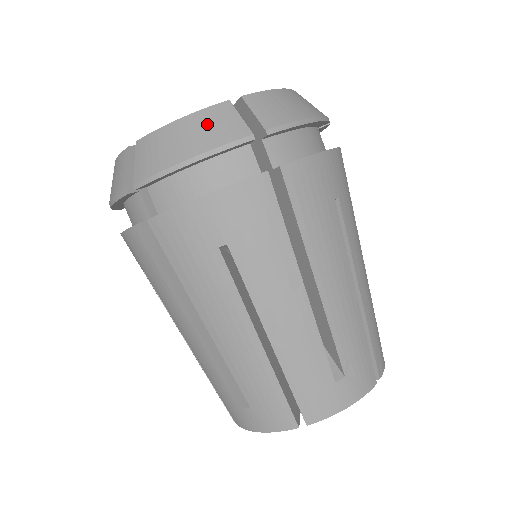
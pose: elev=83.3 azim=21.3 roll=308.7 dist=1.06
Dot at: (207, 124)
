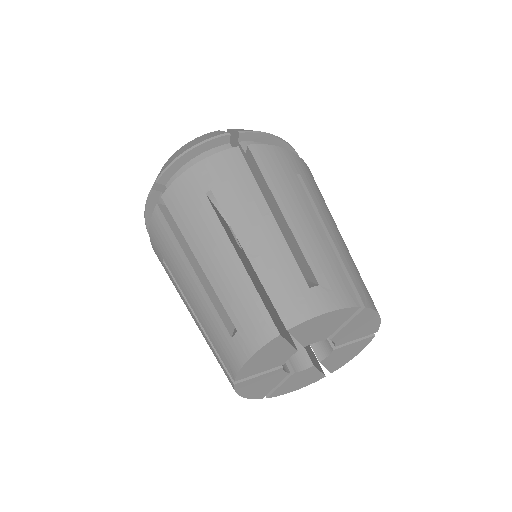
Dot at: (202, 137)
